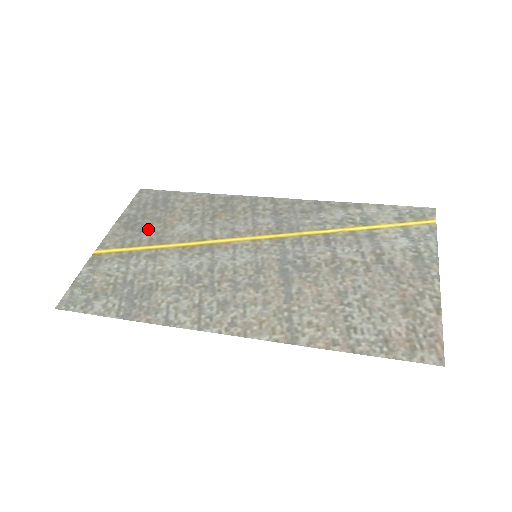
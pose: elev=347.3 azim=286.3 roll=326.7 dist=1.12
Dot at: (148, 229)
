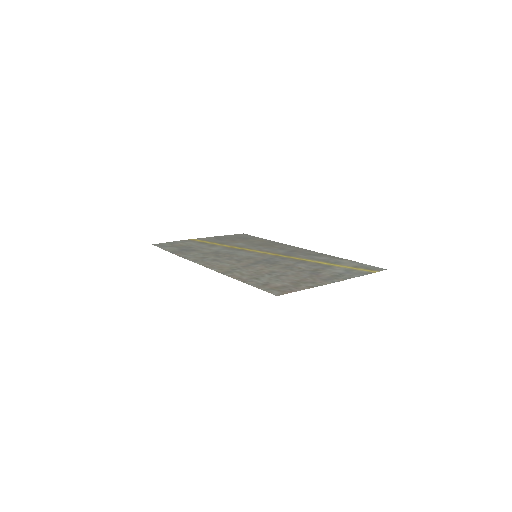
Dot at: (224, 241)
